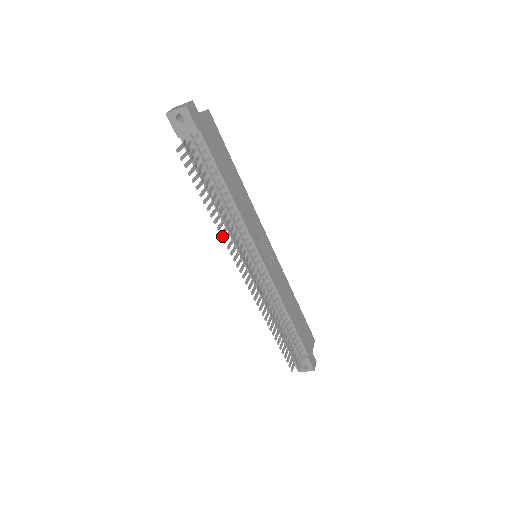
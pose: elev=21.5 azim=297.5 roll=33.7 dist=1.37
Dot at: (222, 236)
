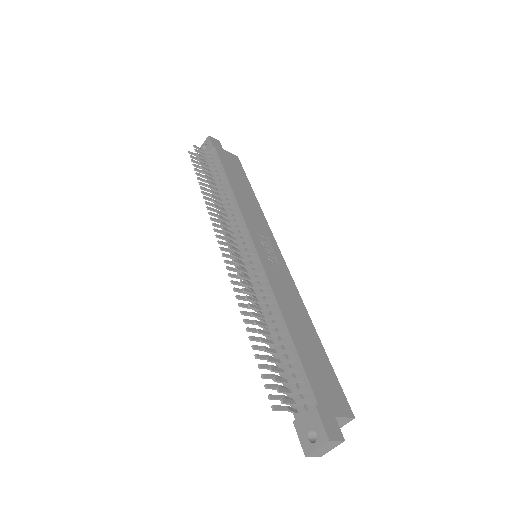
Dot at: (208, 208)
